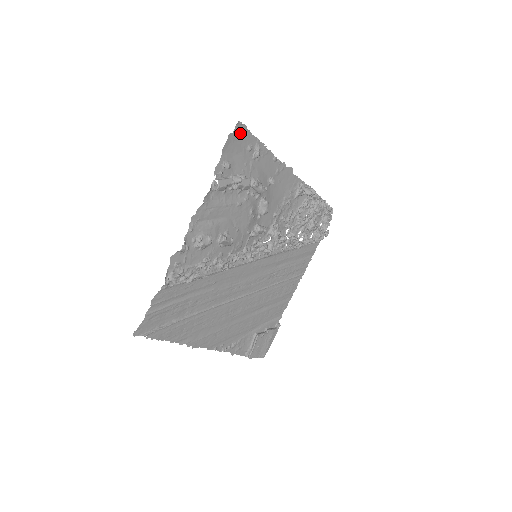
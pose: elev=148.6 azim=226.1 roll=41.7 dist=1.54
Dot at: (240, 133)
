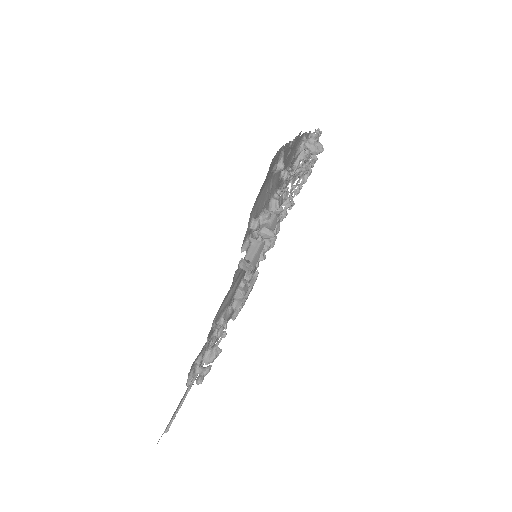
Dot at: (270, 166)
